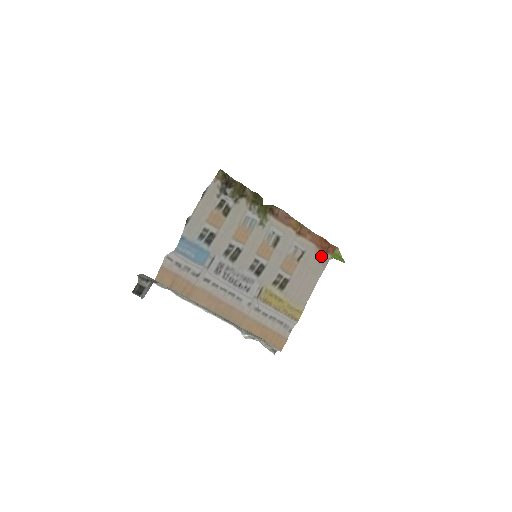
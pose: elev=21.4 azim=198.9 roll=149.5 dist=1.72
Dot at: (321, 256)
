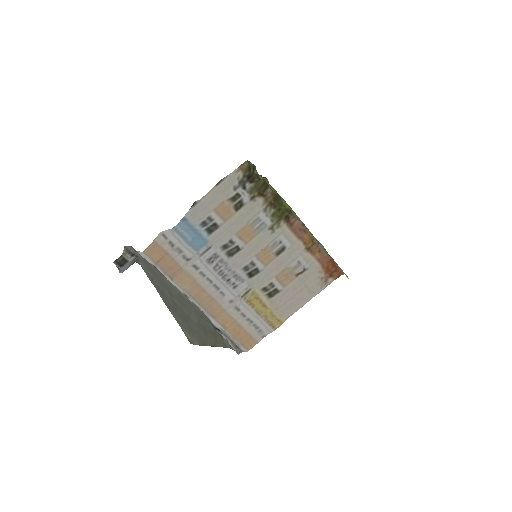
Dot at: (323, 277)
